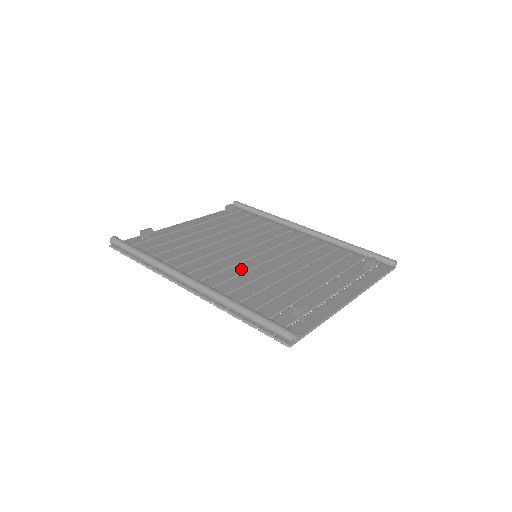
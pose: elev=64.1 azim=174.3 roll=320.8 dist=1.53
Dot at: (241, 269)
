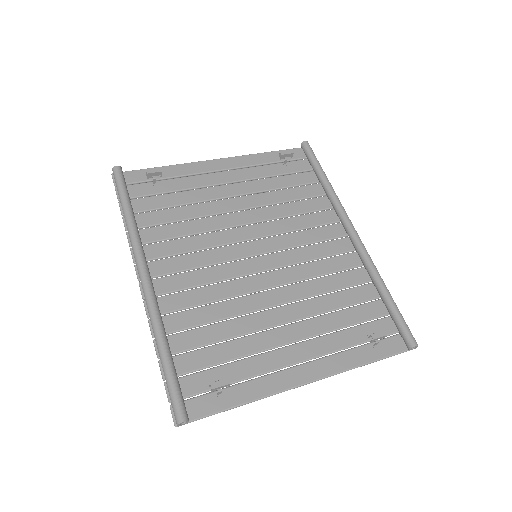
Dot at: (220, 274)
